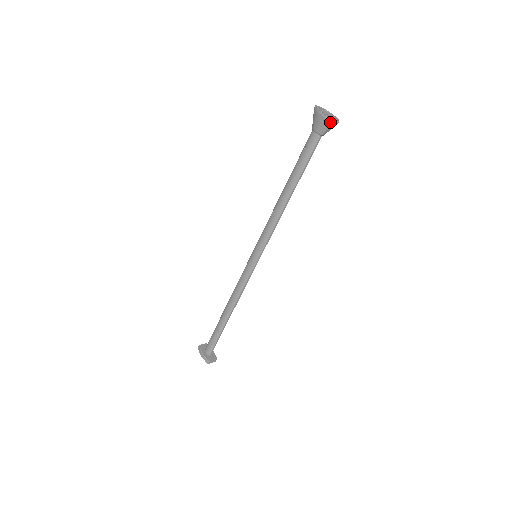
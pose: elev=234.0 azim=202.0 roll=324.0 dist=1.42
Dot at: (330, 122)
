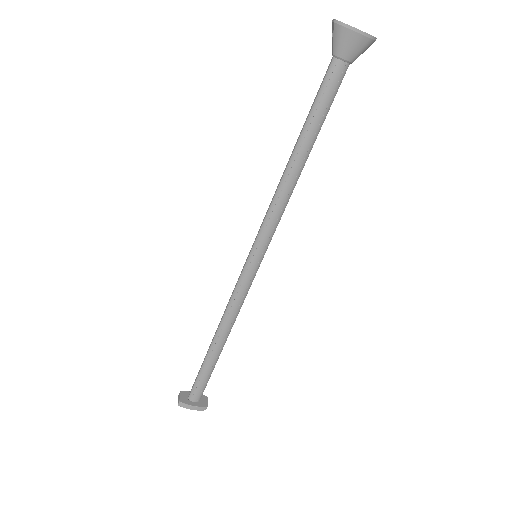
Dot at: (371, 41)
